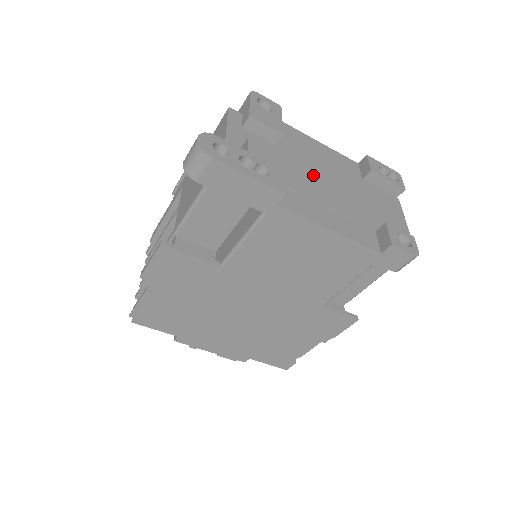
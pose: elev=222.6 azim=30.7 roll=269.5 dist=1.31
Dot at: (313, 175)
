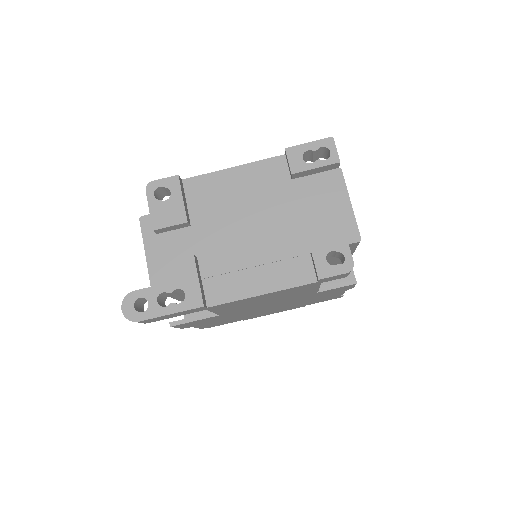
Dot at: (234, 233)
